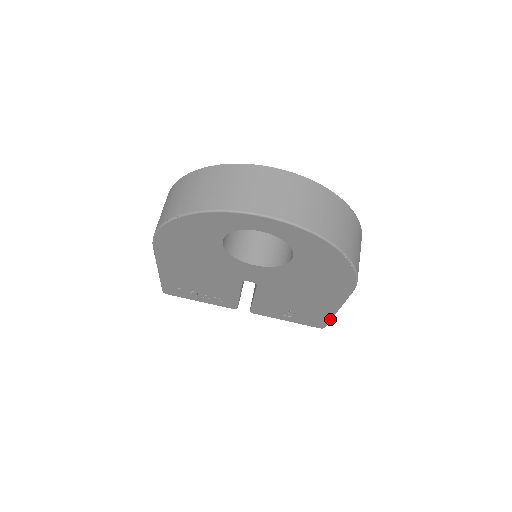
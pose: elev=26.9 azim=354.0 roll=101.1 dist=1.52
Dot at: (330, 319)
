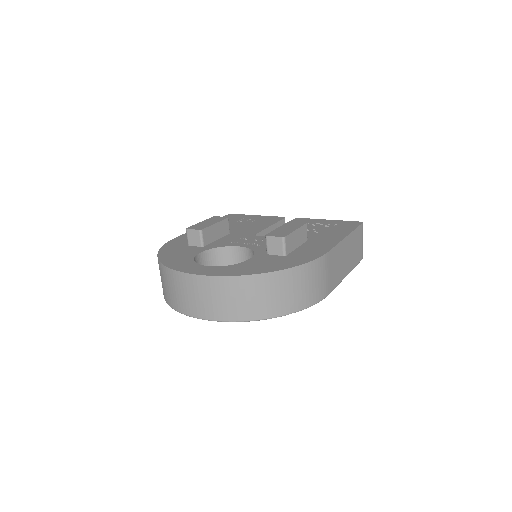
Dot at: (353, 268)
